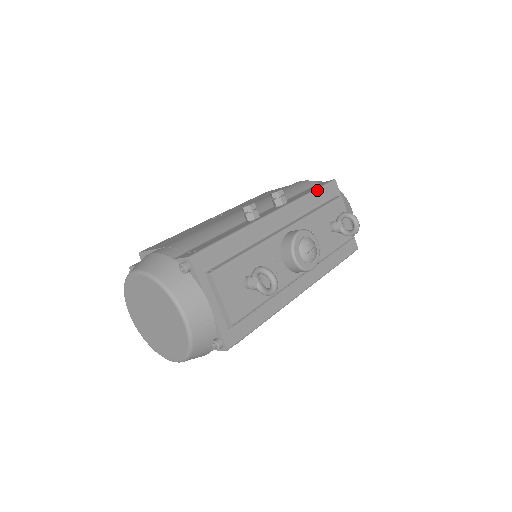
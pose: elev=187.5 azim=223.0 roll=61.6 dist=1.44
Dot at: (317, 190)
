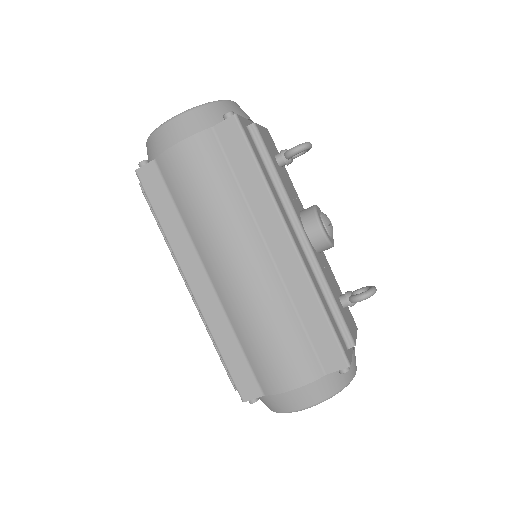
Dot at: occluded
